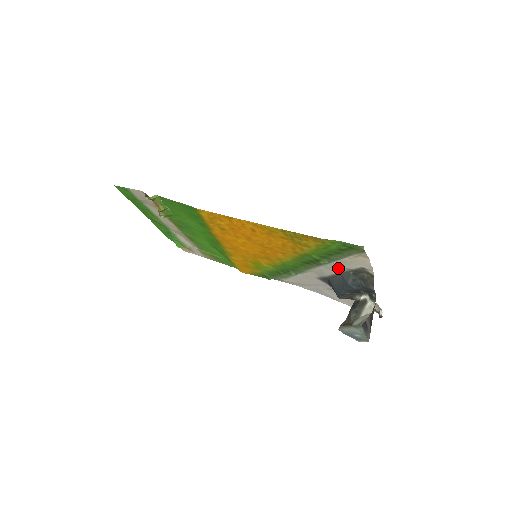
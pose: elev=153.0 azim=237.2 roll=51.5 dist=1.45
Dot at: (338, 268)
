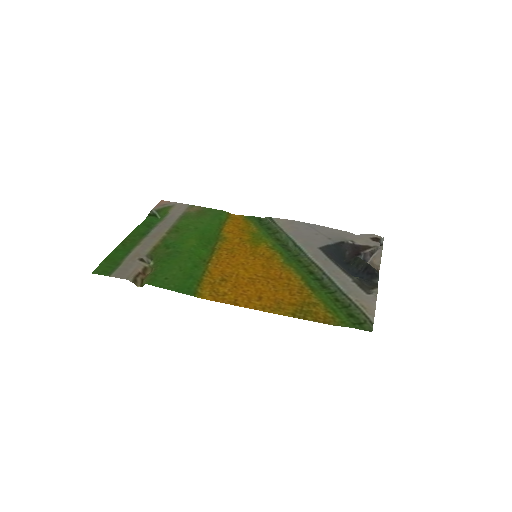
Dot at: (342, 278)
